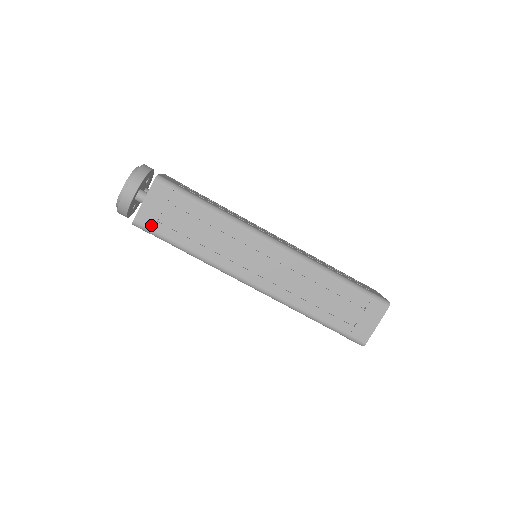
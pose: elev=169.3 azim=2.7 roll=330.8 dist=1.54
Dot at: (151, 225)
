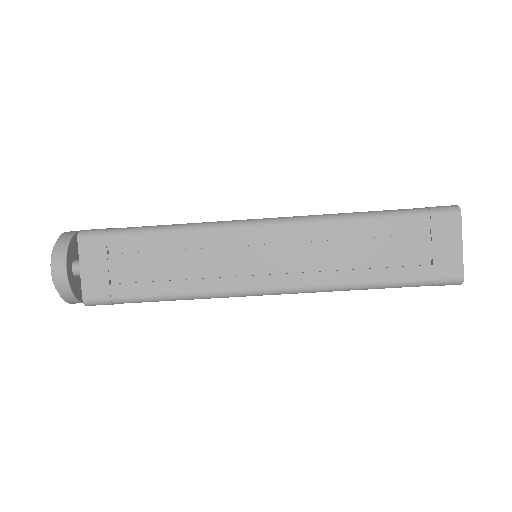
Dot at: (105, 293)
